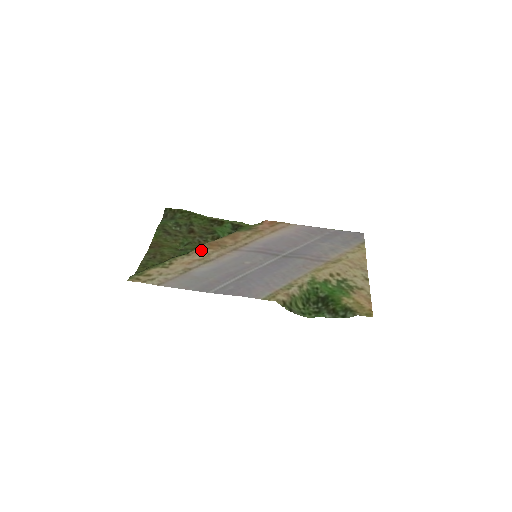
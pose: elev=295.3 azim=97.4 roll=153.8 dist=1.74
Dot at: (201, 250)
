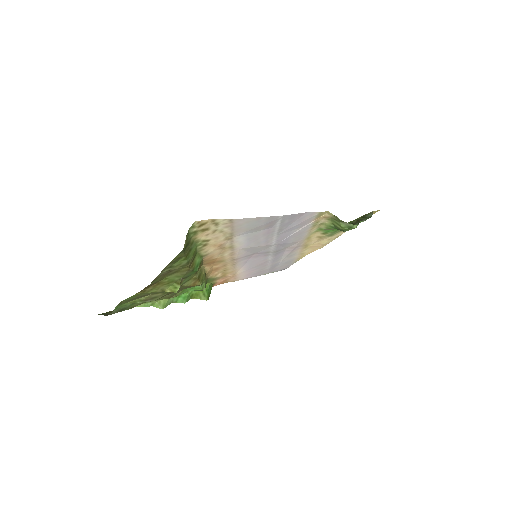
Dot at: (209, 258)
